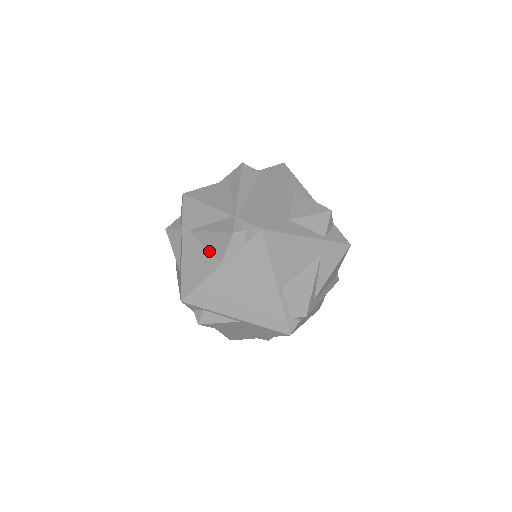
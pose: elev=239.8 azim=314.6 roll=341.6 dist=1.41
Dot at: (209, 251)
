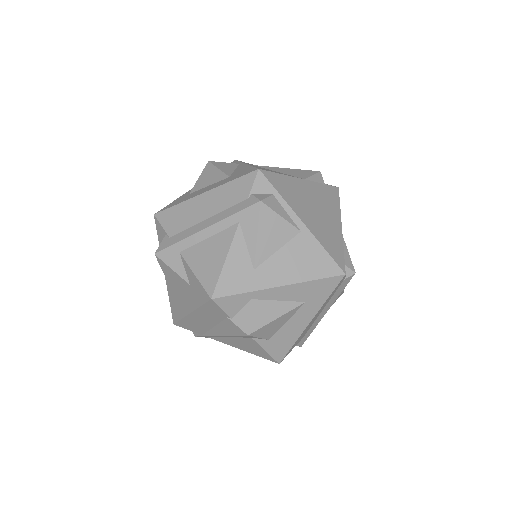
Dot at: (285, 173)
